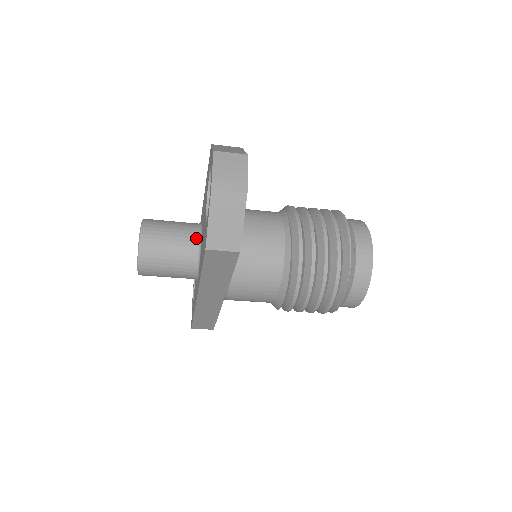
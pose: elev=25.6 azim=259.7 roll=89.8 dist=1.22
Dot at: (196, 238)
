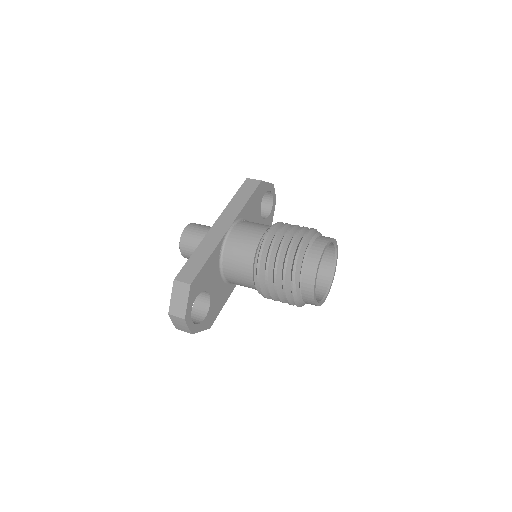
Dot at: occluded
